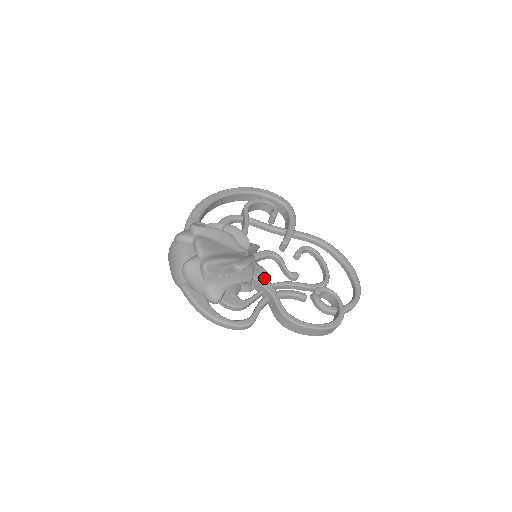
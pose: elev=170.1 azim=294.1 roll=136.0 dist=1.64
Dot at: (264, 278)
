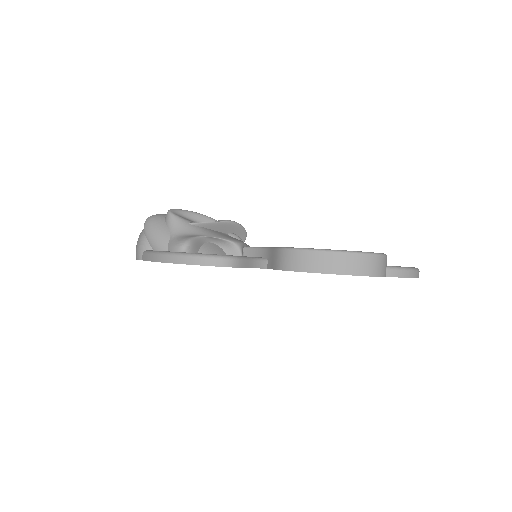
Dot at: occluded
